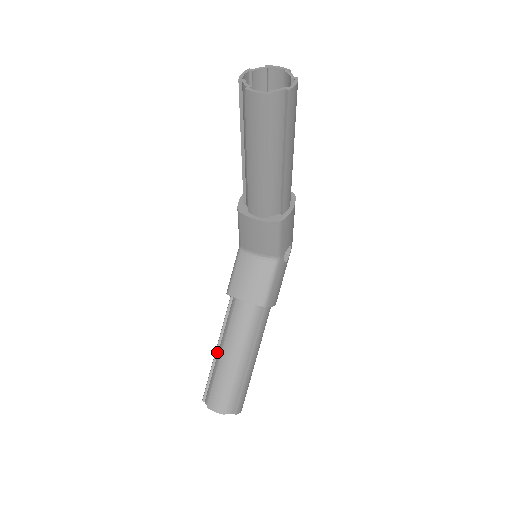
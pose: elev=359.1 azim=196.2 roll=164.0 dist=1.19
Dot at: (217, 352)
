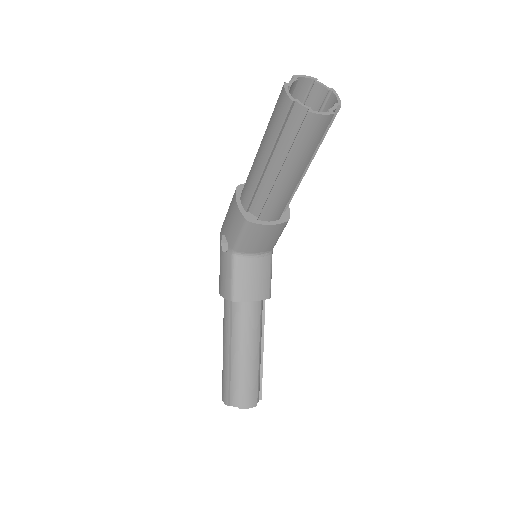
Dot at: (230, 357)
